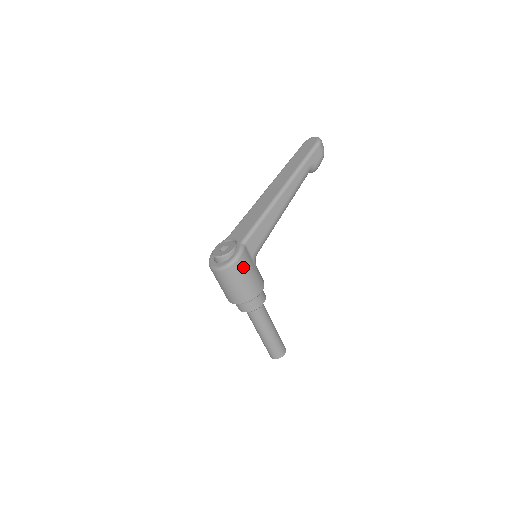
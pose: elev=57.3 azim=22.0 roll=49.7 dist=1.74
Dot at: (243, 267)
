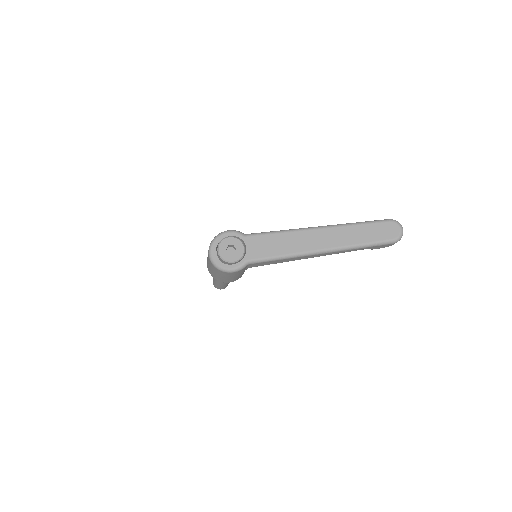
Dot at: (231, 275)
